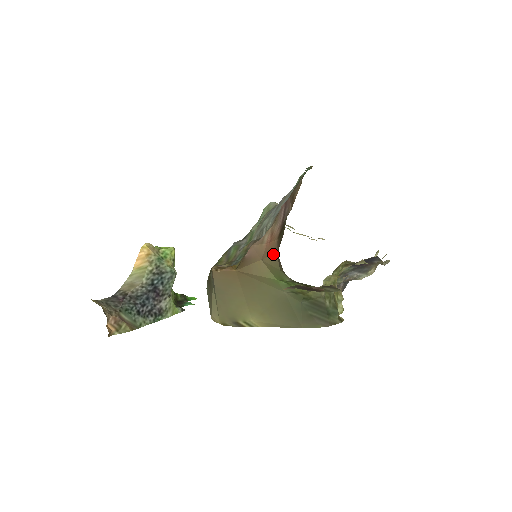
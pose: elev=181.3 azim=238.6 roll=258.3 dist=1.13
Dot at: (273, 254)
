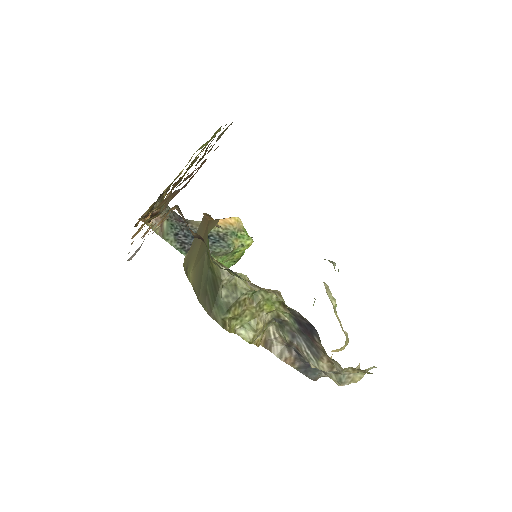
Dot at: occluded
